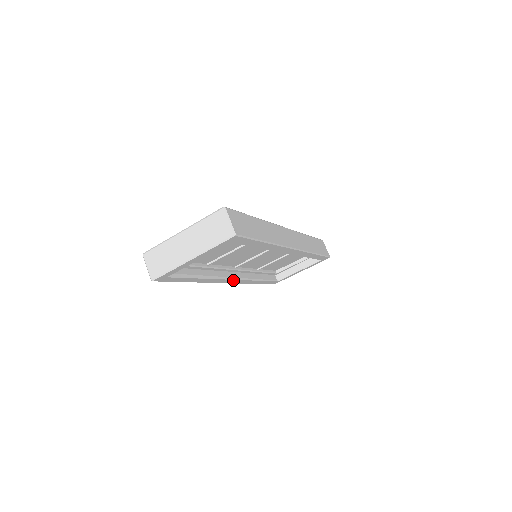
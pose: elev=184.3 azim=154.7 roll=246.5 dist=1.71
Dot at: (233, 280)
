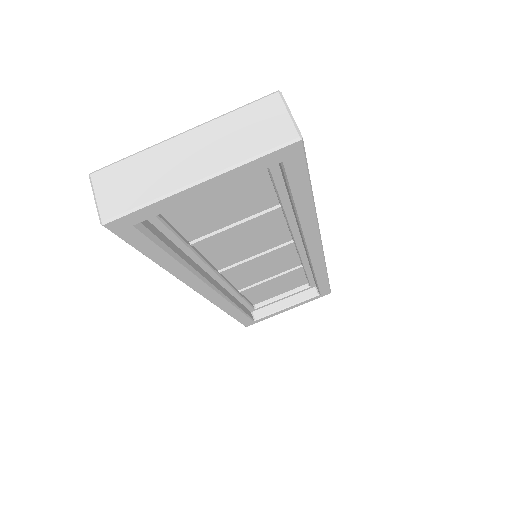
Dot at: (213, 292)
